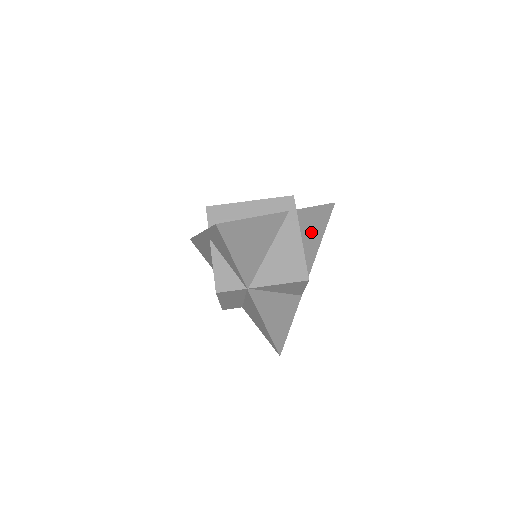
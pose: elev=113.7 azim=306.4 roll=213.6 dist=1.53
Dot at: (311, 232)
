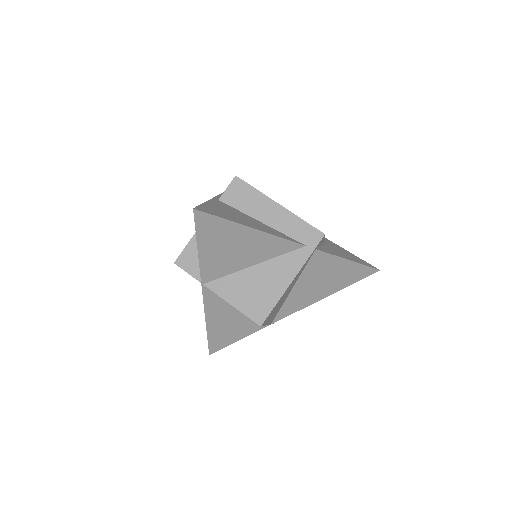
Dot at: (324, 279)
